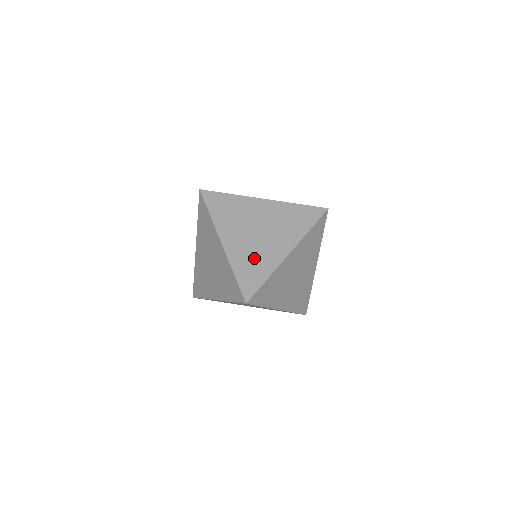
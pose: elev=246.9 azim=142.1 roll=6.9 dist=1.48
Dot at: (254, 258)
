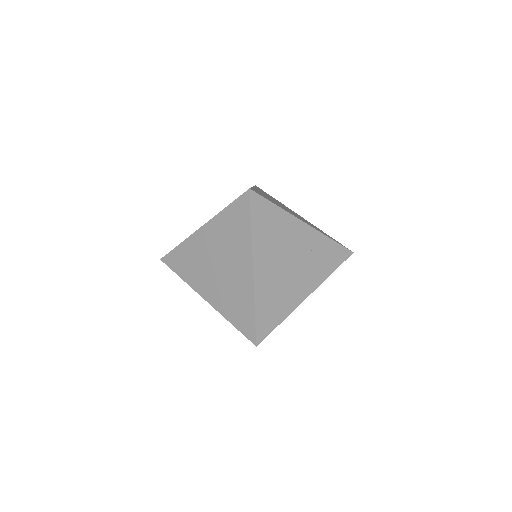
Dot at: (233, 297)
